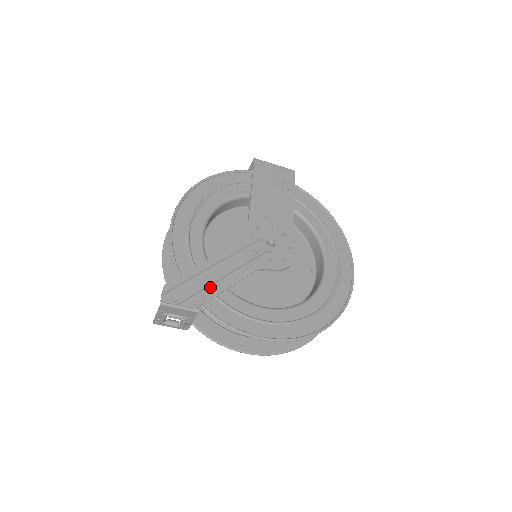
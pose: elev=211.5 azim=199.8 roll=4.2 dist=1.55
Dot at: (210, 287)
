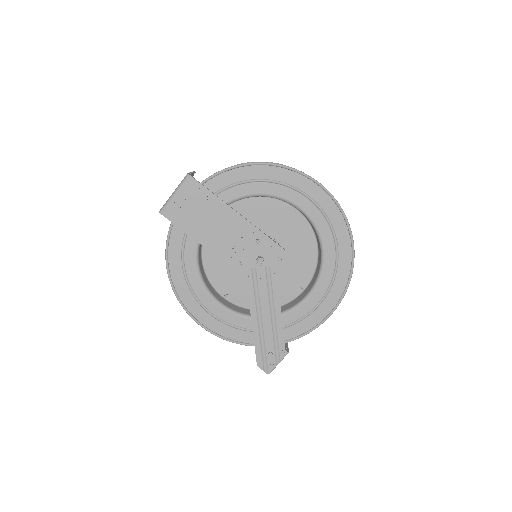
Dot at: (275, 336)
